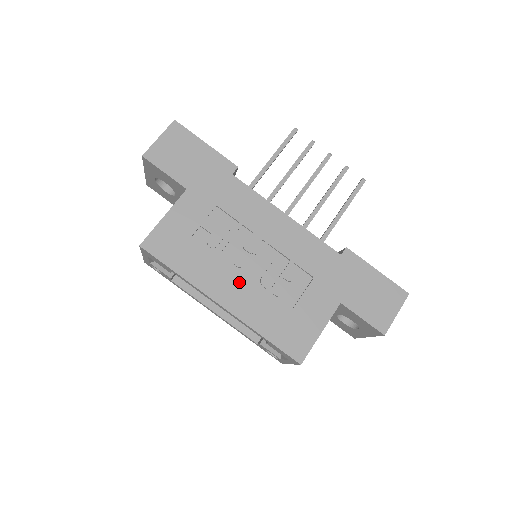
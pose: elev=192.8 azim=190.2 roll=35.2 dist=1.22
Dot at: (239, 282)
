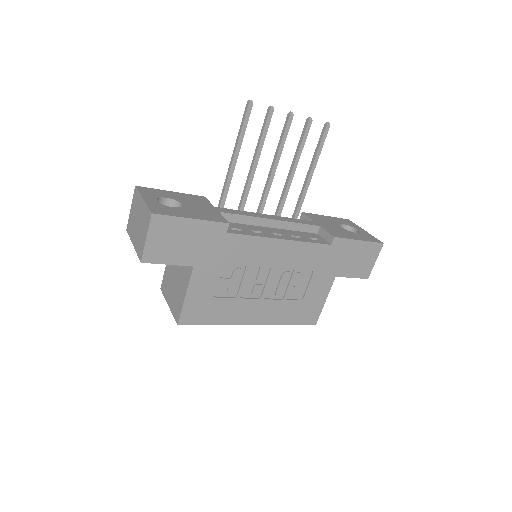
Dot at: (261, 305)
